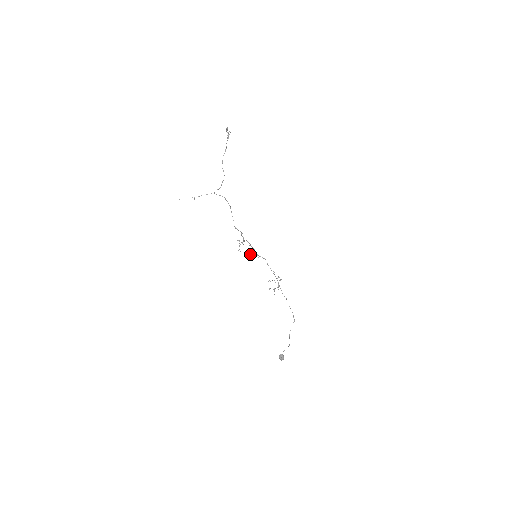
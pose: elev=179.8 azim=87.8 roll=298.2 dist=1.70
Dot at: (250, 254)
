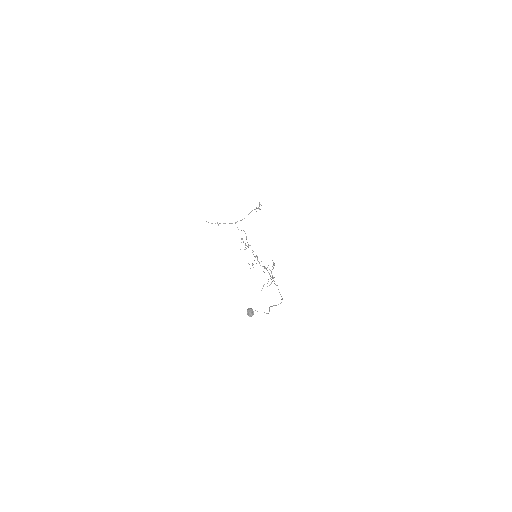
Dot at: (253, 264)
